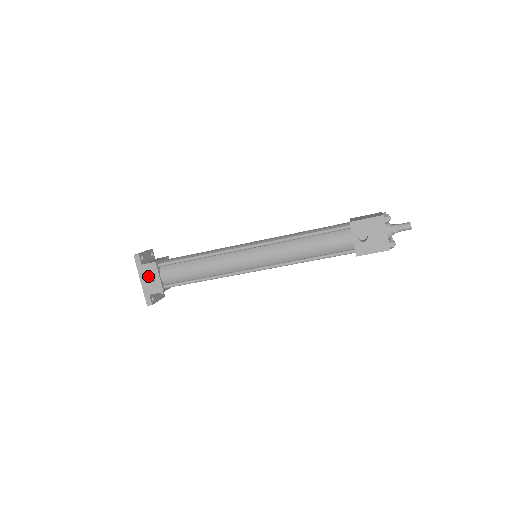
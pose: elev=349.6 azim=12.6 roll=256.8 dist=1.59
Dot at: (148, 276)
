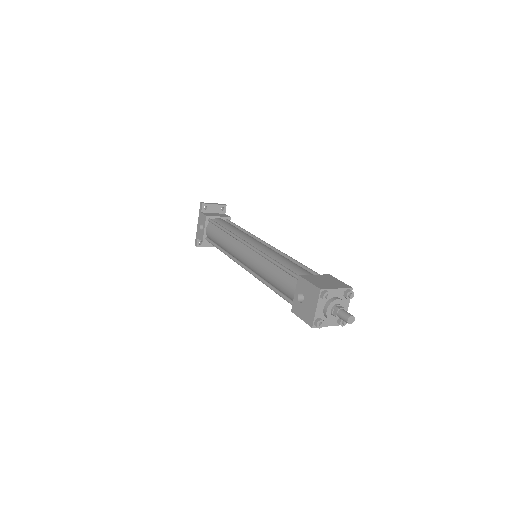
Dot at: (201, 224)
